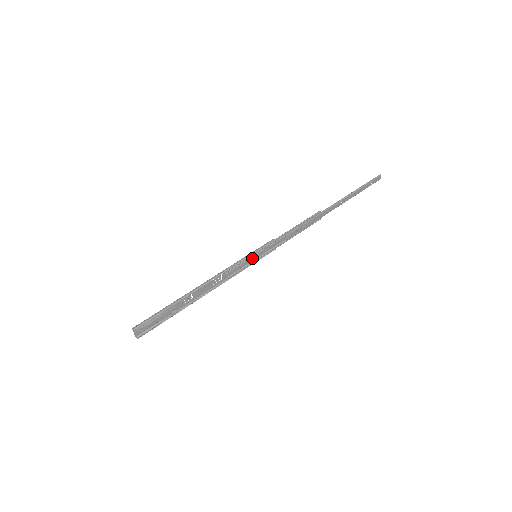
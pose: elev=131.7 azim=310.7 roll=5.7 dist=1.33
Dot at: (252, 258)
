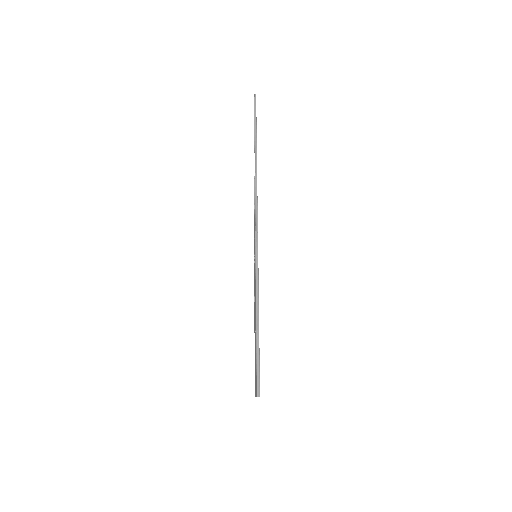
Dot at: occluded
